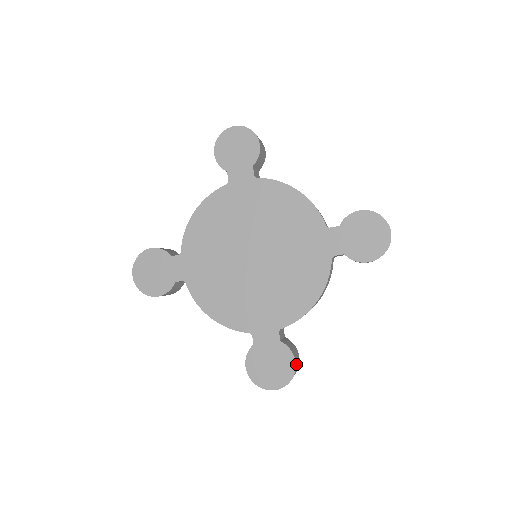
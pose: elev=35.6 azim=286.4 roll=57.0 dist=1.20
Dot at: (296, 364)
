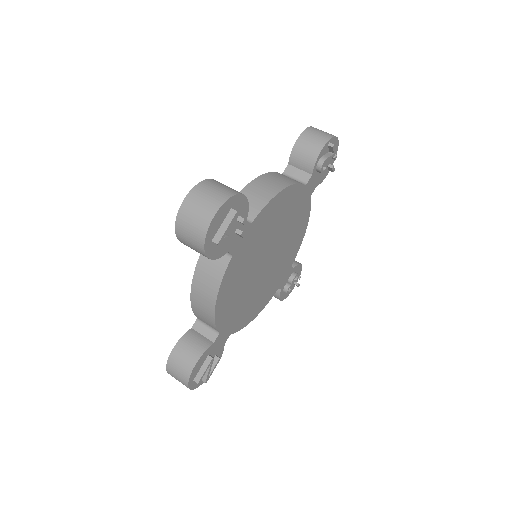
Dot at: (220, 183)
